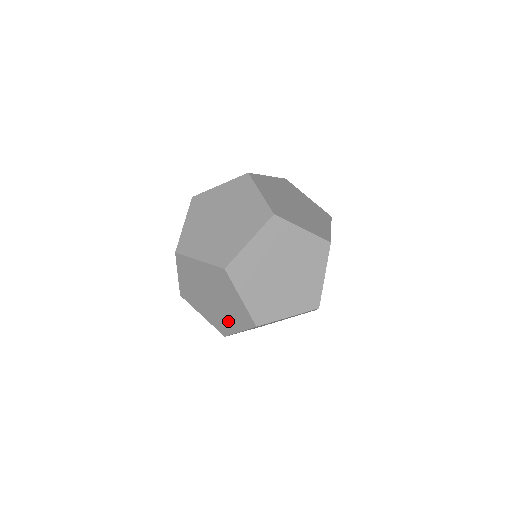
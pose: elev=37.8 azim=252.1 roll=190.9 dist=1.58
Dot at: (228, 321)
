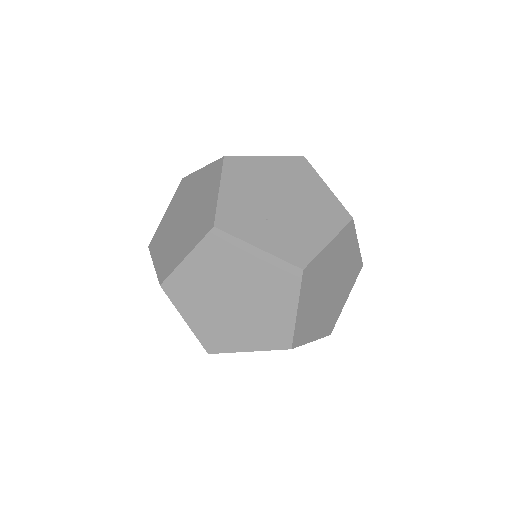
Dot at: occluded
